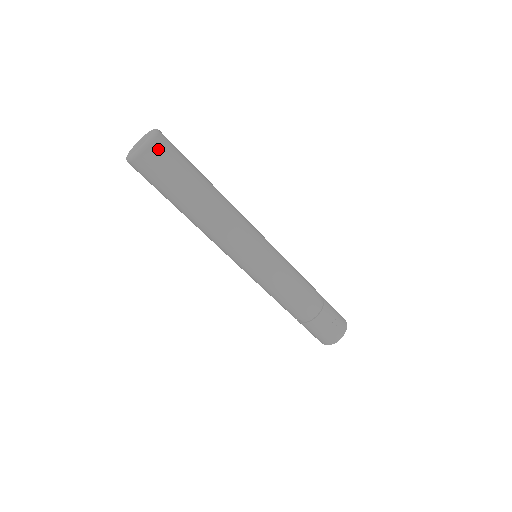
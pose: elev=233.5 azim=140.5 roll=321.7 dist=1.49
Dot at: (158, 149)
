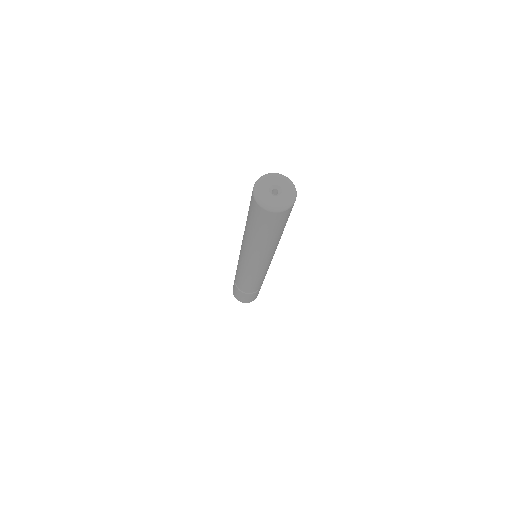
Dot at: occluded
